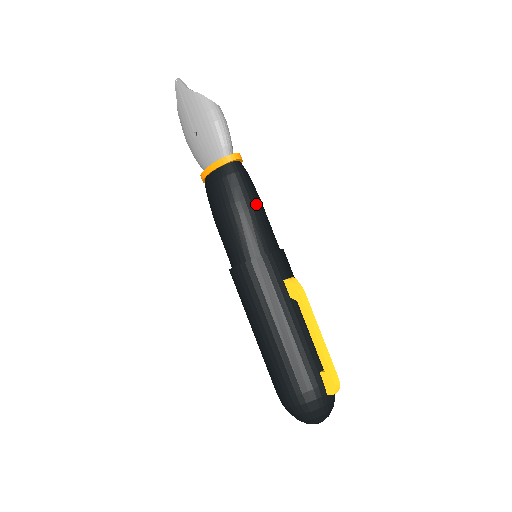
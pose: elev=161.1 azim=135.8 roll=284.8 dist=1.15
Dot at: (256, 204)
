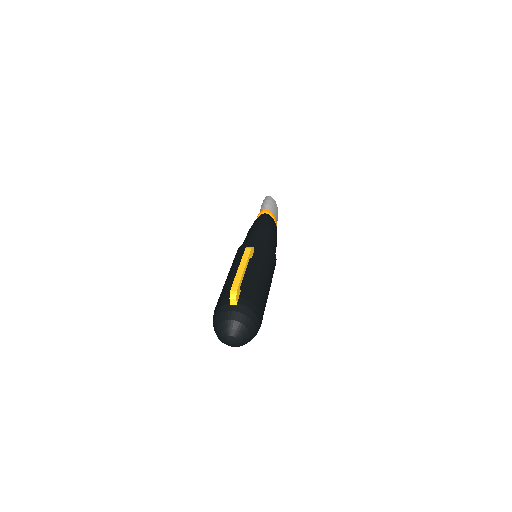
Dot at: (261, 225)
